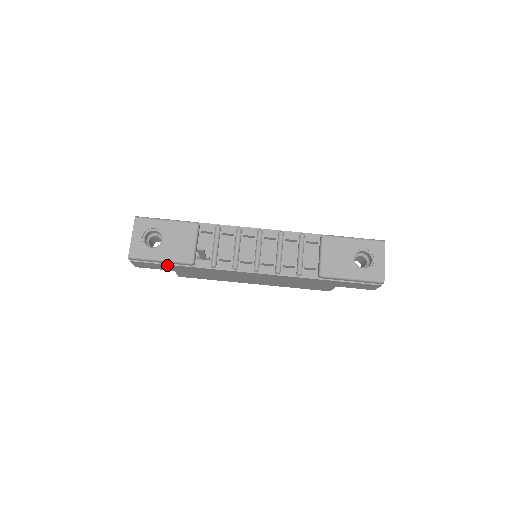
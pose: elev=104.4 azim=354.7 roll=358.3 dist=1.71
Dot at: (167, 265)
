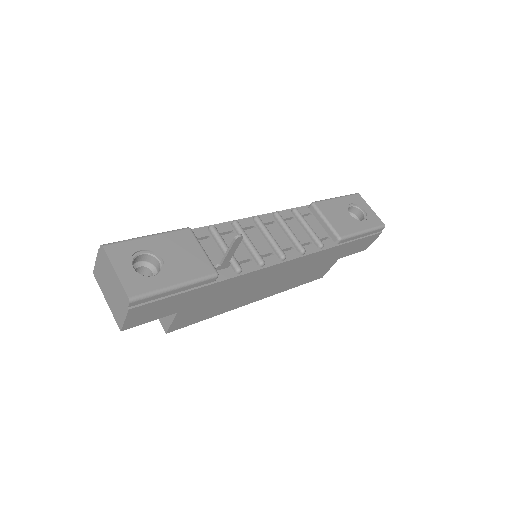
Dot at: (181, 295)
